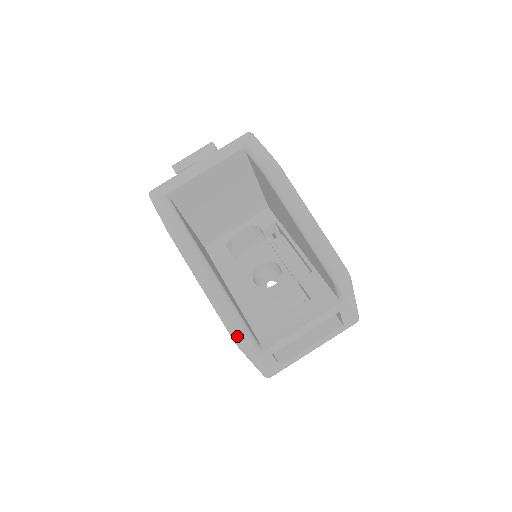
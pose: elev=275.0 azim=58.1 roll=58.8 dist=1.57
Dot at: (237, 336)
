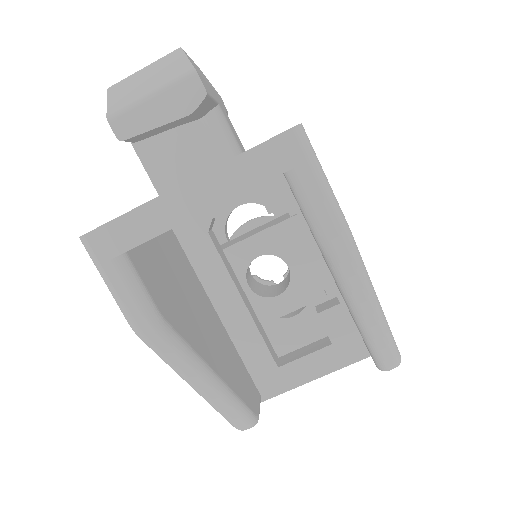
Dot at: (240, 428)
